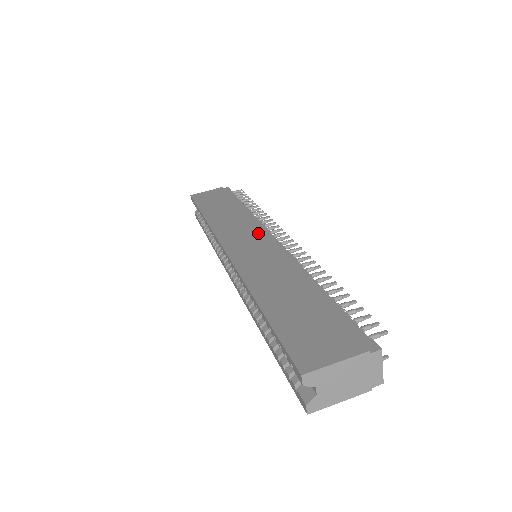
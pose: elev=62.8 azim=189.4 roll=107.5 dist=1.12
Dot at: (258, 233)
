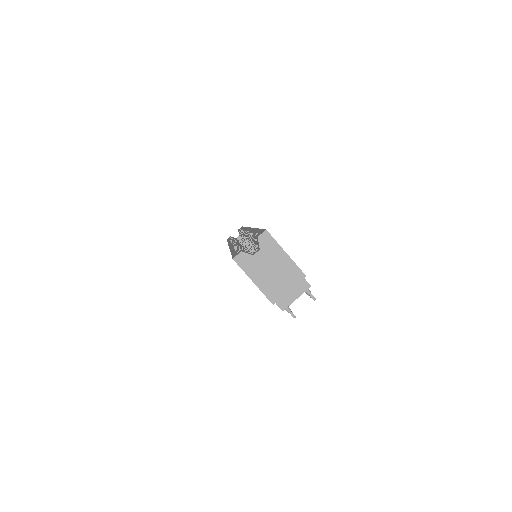
Dot at: occluded
